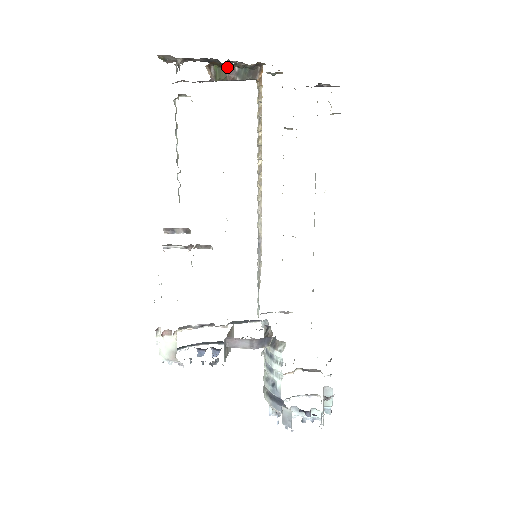
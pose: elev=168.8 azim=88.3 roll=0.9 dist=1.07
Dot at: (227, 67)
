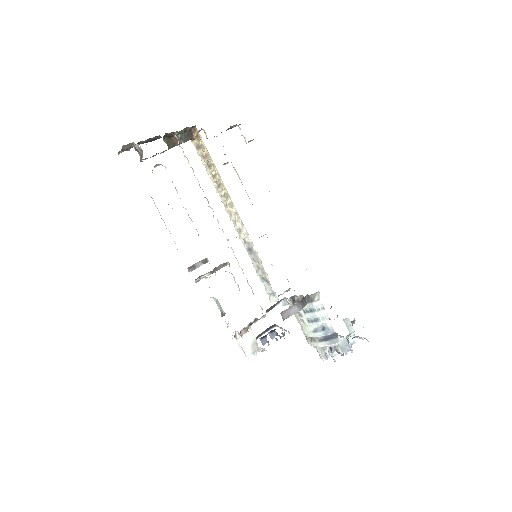
Dot at: (174, 136)
